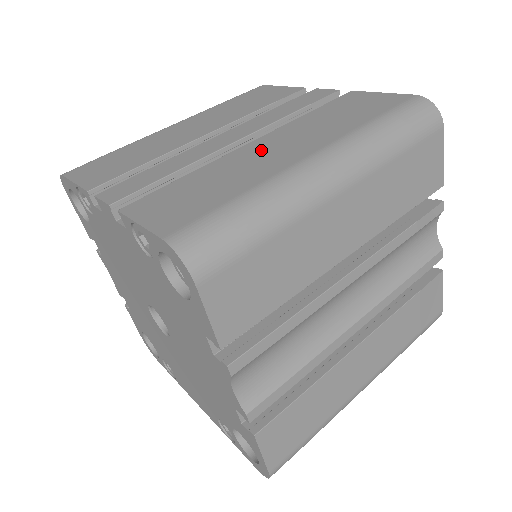
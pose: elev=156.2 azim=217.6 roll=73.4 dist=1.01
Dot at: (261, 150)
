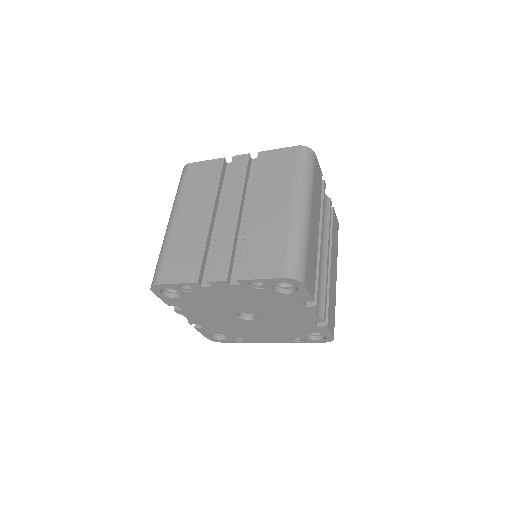
Dot at: (262, 213)
